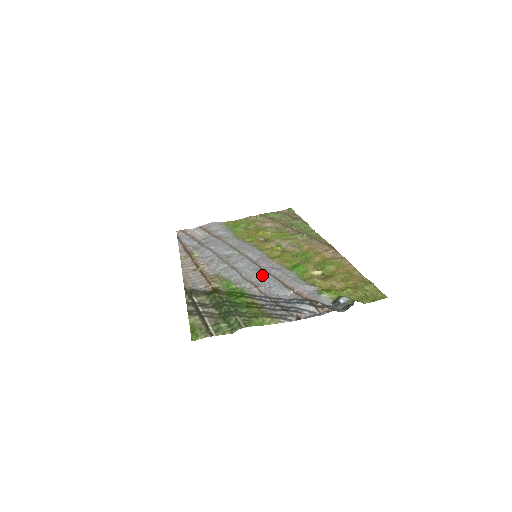
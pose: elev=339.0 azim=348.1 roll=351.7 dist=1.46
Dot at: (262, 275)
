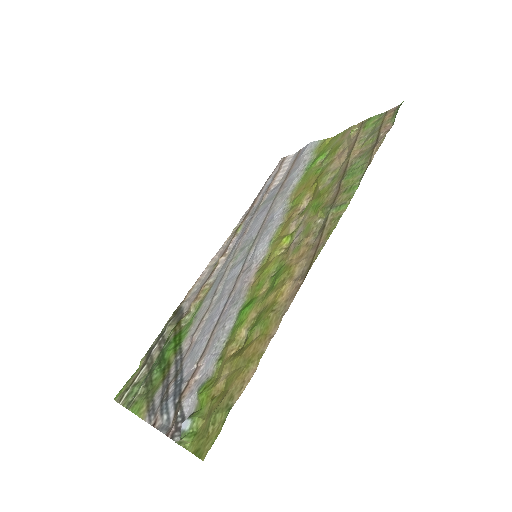
Dot at: (217, 310)
